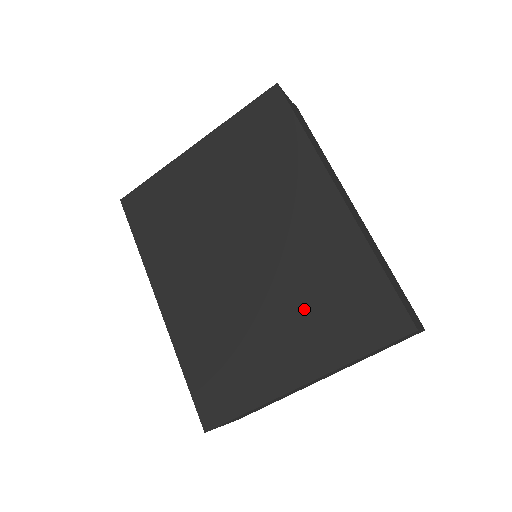
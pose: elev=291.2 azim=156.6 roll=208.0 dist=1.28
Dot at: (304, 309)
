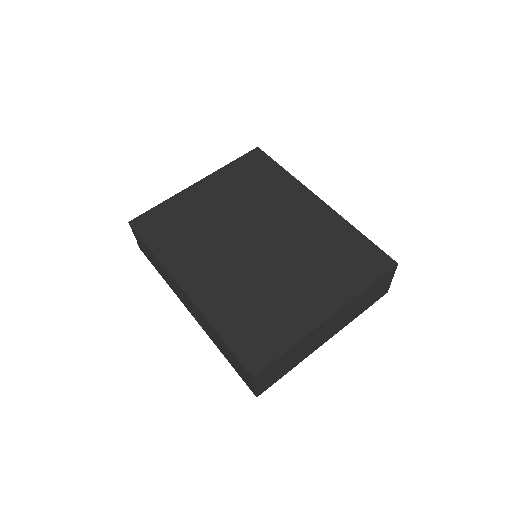
Dot at: (316, 267)
